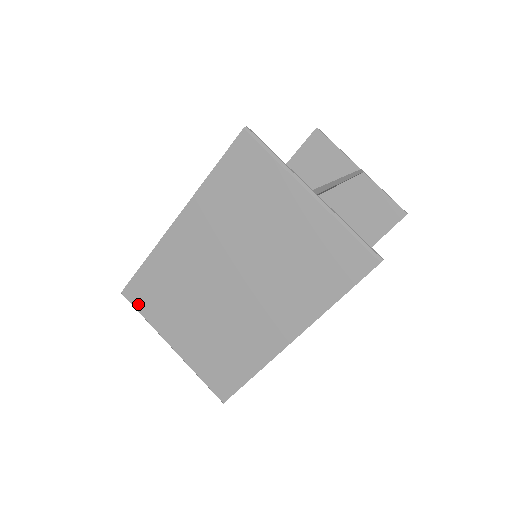
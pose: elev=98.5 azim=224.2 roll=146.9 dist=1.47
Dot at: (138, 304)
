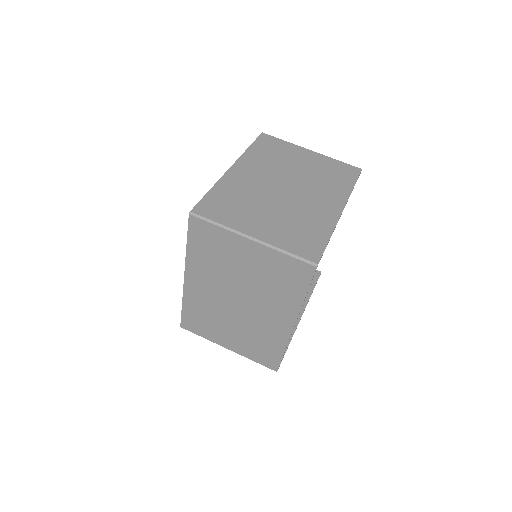
Dot at: (210, 215)
